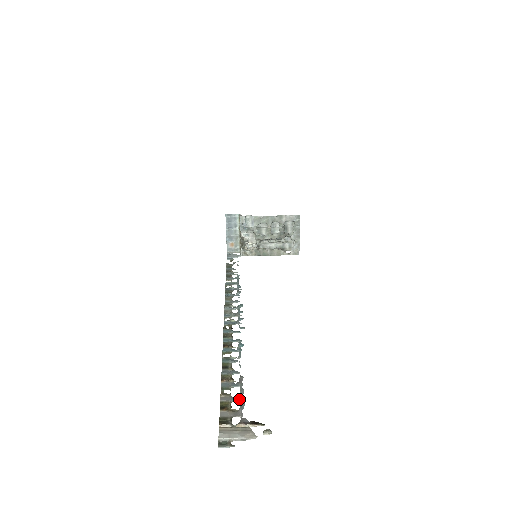
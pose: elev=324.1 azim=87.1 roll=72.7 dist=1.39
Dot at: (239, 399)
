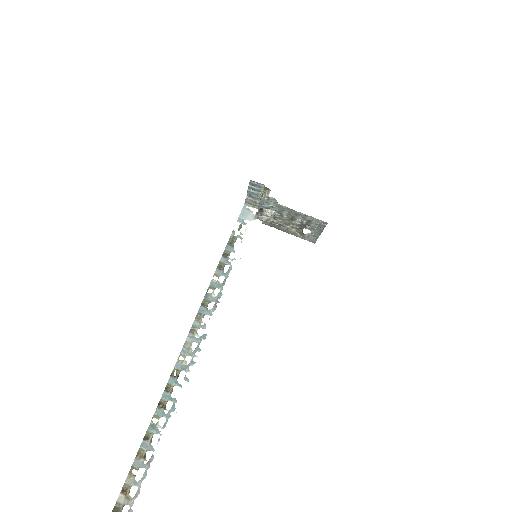
Dot at: (138, 486)
